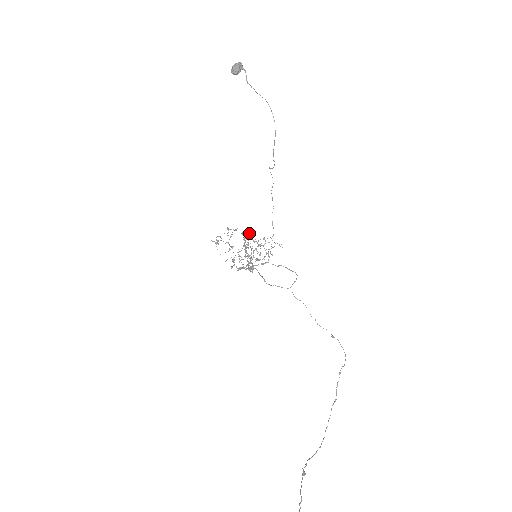
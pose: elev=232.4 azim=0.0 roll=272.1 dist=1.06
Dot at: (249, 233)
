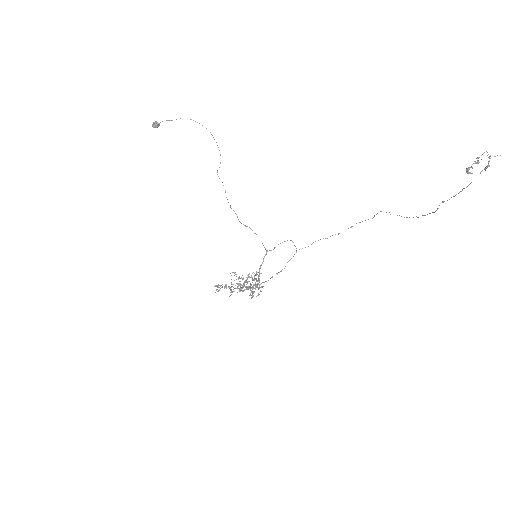
Dot at: occluded
